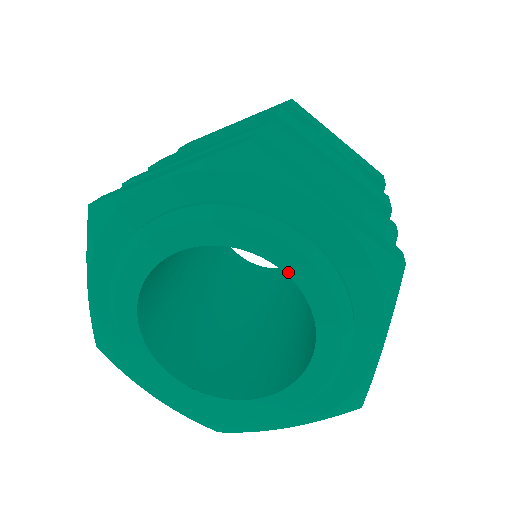
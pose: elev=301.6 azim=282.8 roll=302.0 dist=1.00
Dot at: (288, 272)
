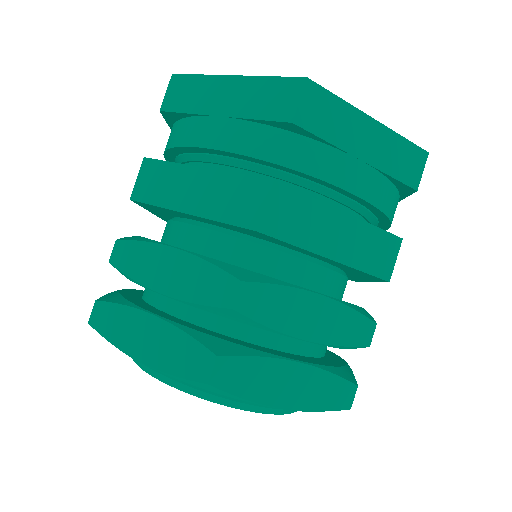
Dot at: occluded
